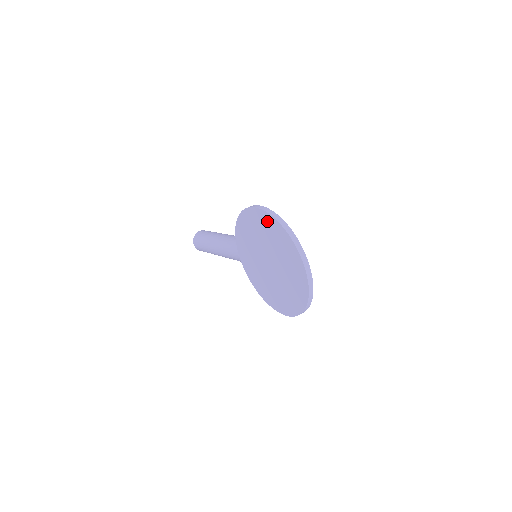
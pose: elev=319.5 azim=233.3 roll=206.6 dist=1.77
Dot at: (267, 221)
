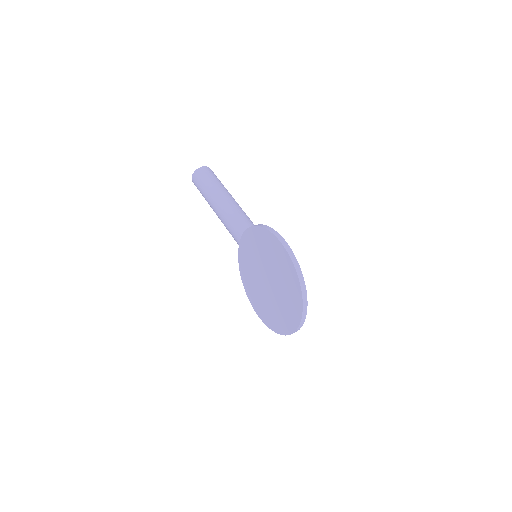
Dot at: (287, 264)
